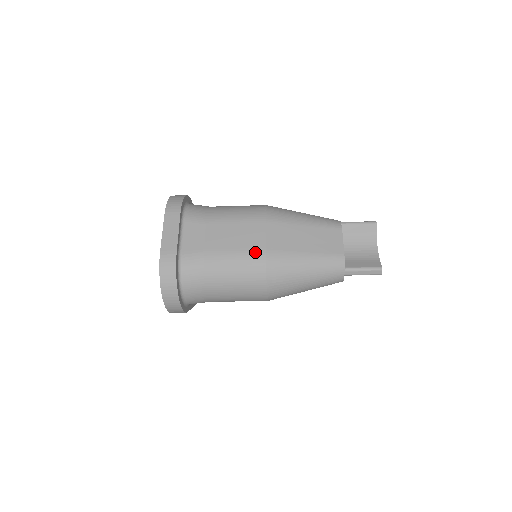
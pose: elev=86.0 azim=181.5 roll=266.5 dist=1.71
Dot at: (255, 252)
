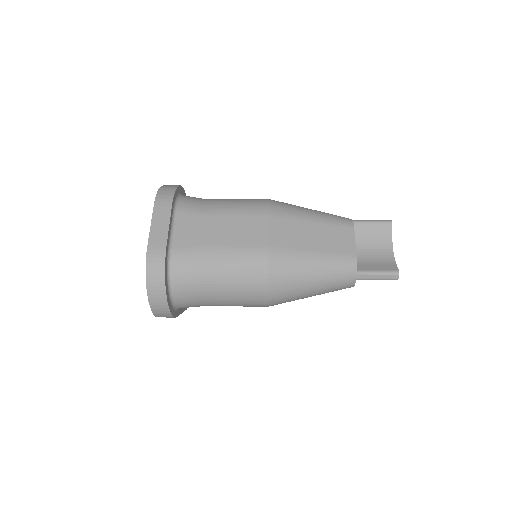
Dot at: (256, 249)
